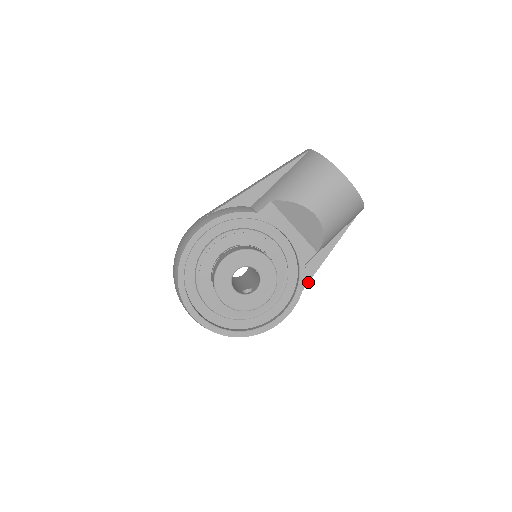
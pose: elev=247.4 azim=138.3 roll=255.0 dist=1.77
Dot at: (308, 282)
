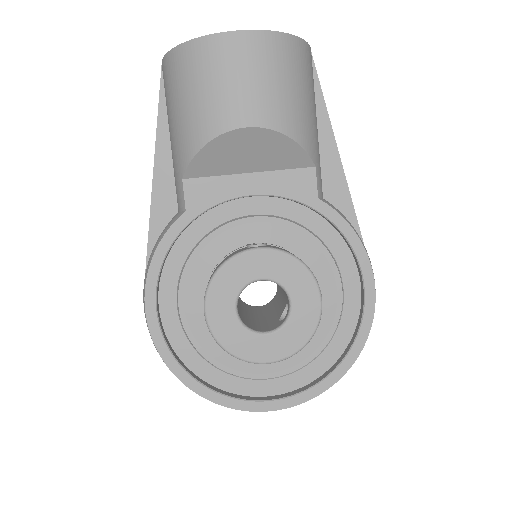
Dot at: (354, 212)
